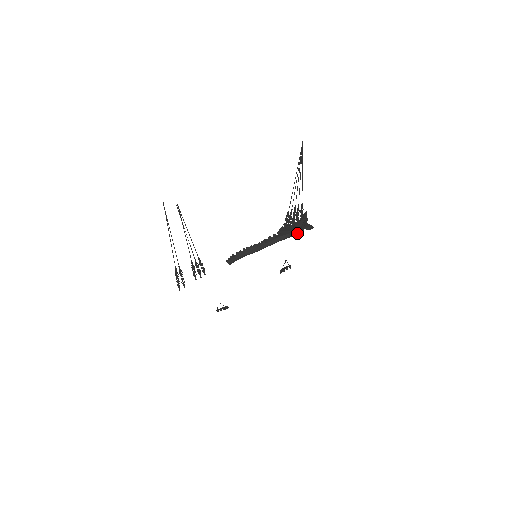
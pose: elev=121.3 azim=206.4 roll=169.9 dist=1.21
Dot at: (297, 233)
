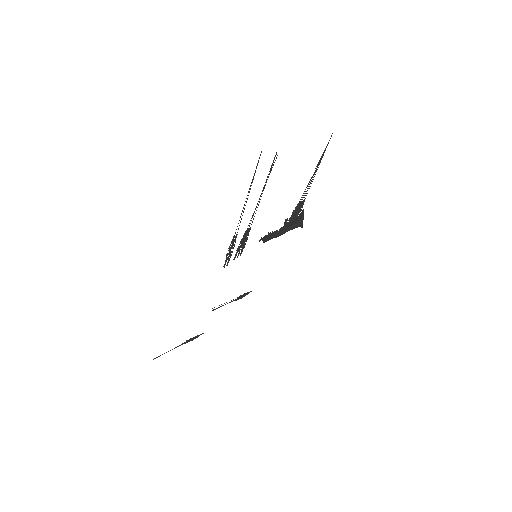
Dot at: (301, 225)
